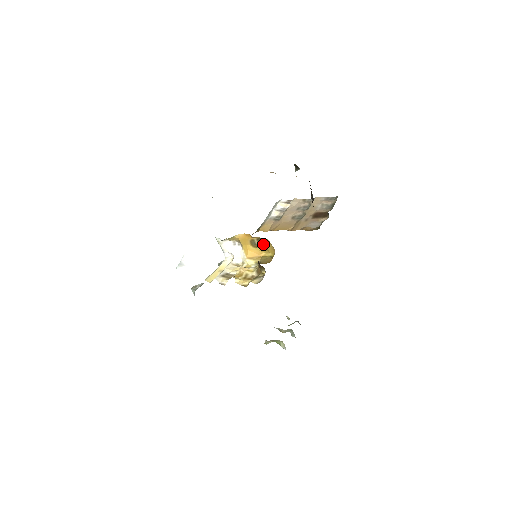
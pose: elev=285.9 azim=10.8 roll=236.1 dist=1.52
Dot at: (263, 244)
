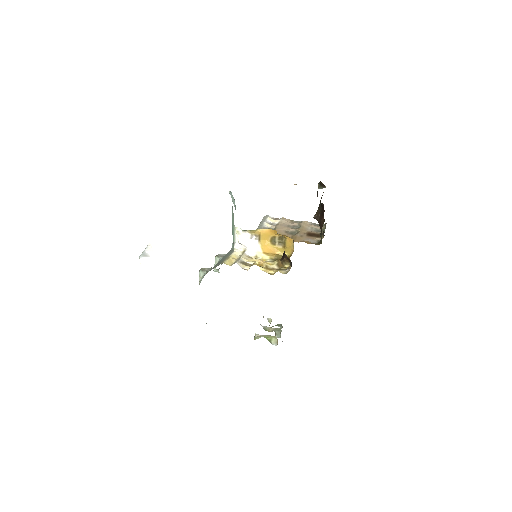
Dot at: (282, 243)
